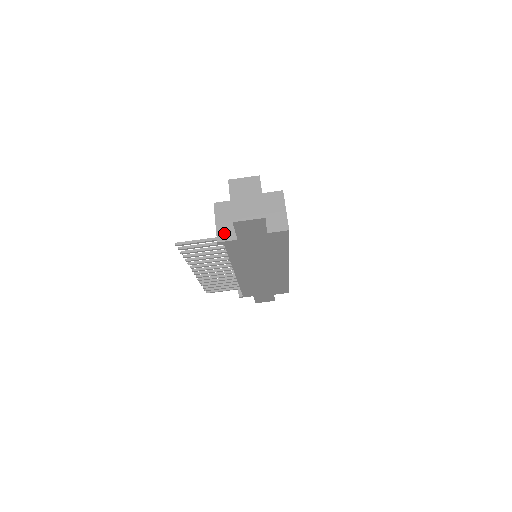
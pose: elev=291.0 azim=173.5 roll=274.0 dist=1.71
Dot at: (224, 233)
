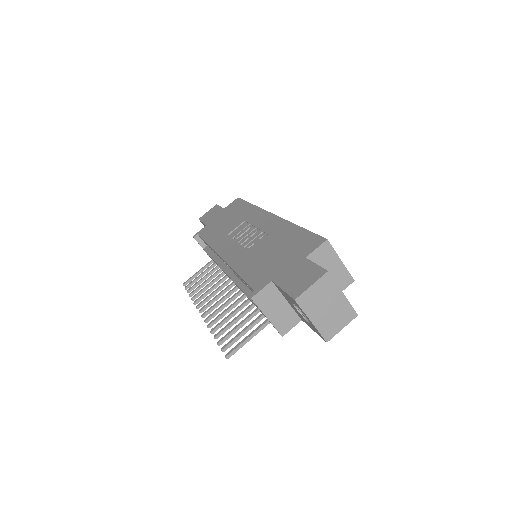
Dot at: (284, 323)
